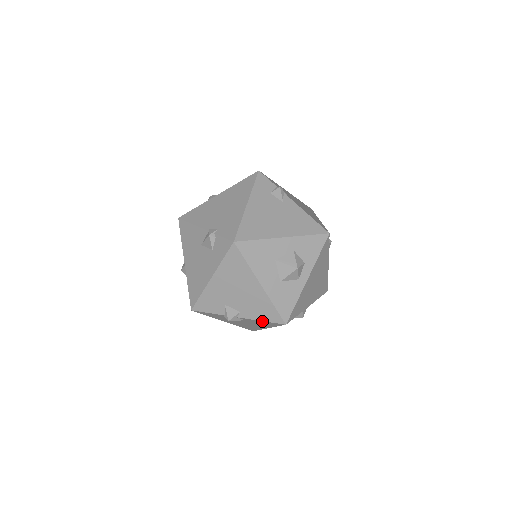
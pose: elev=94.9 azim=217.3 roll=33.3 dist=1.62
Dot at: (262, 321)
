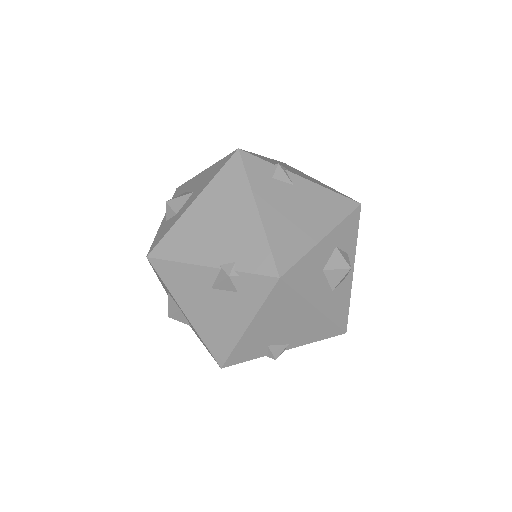
Dot at: (316, 341)
